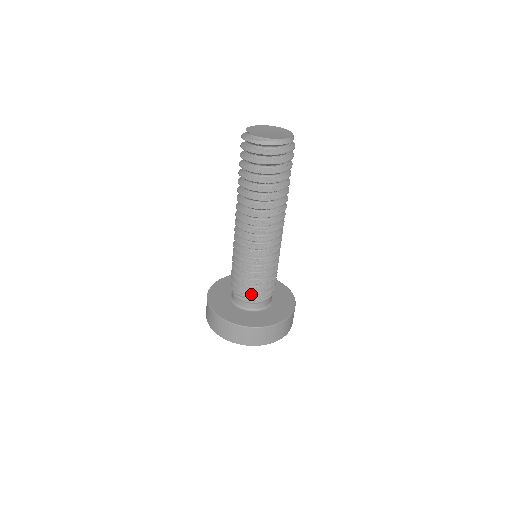
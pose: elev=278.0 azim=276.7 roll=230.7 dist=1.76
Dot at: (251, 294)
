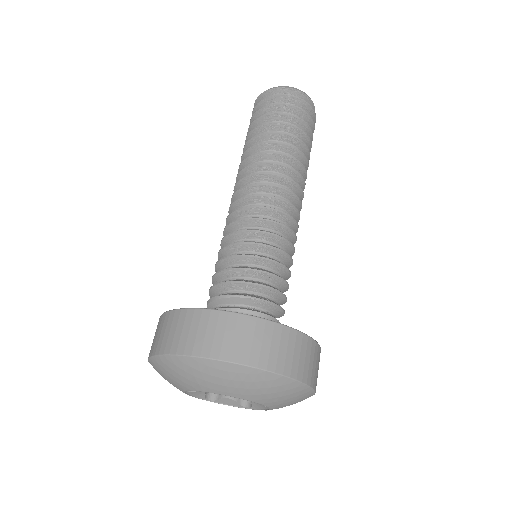
Dot at: (245, 294)
